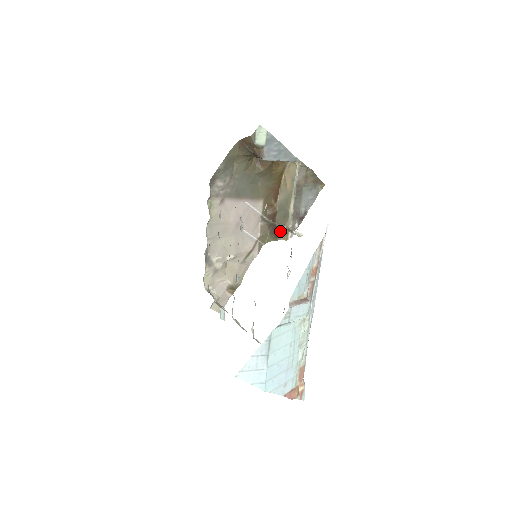
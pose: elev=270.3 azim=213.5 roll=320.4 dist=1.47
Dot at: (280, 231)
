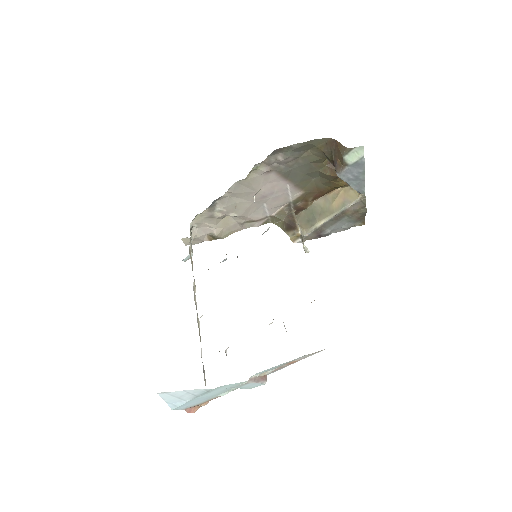
Dot at: (294, 230)
